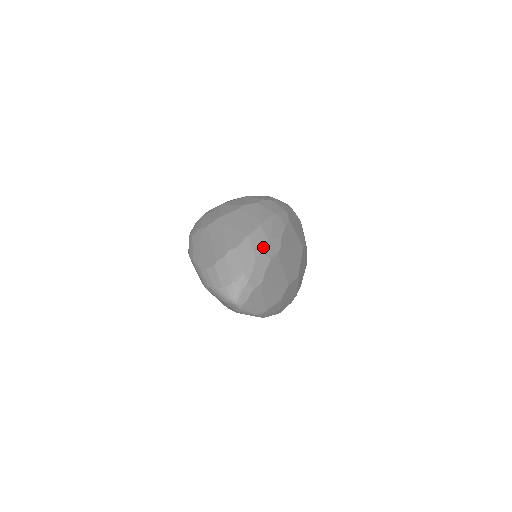
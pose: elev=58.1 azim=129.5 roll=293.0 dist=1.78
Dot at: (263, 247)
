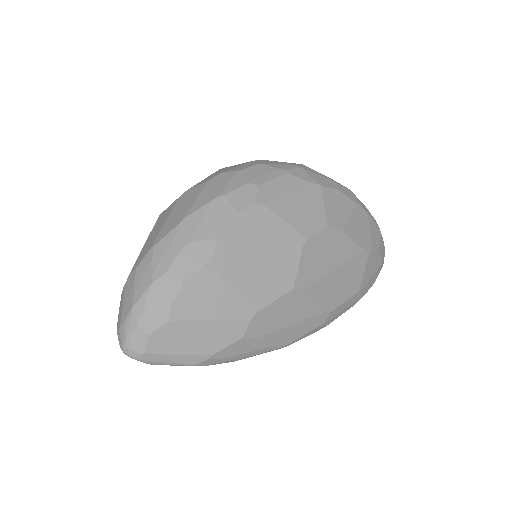
Dot at: (170, 262)
